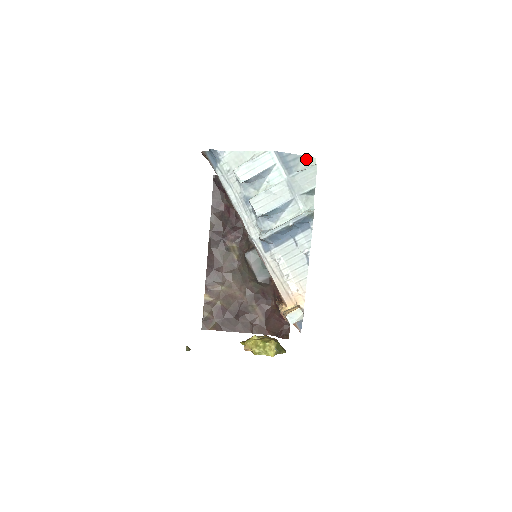
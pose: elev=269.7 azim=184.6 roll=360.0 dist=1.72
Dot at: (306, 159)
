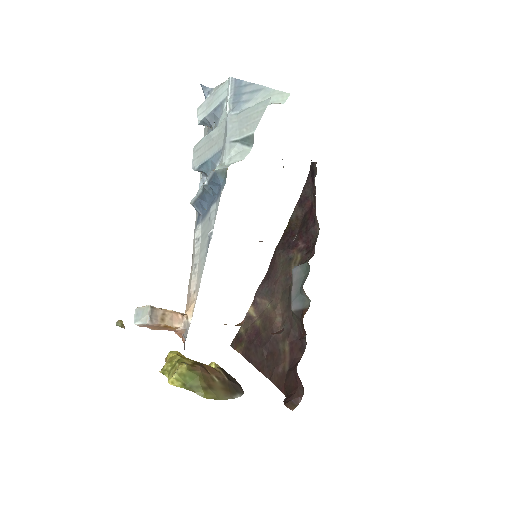
Dot at: (273, 94)
